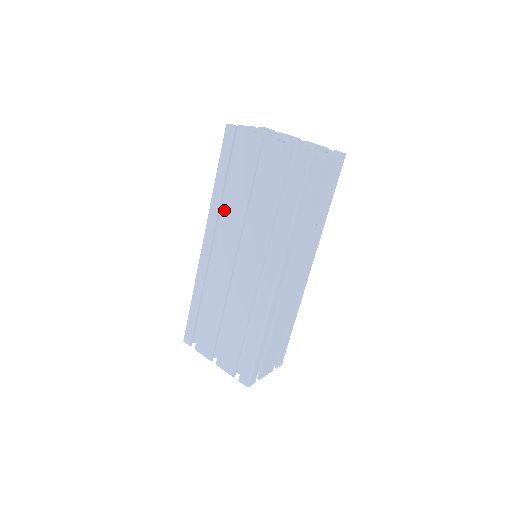
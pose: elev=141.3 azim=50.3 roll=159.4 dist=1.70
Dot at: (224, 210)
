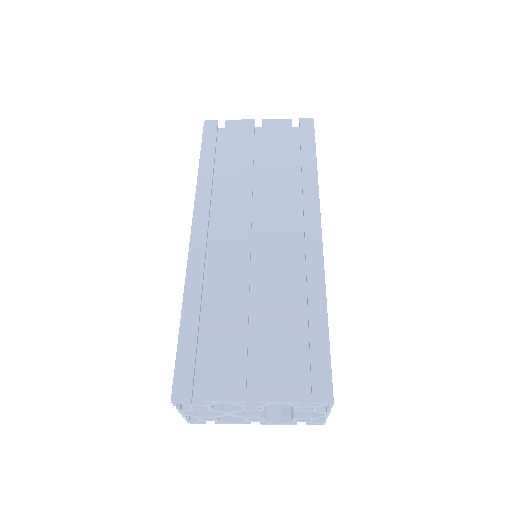
Dot at: (220, 187)
